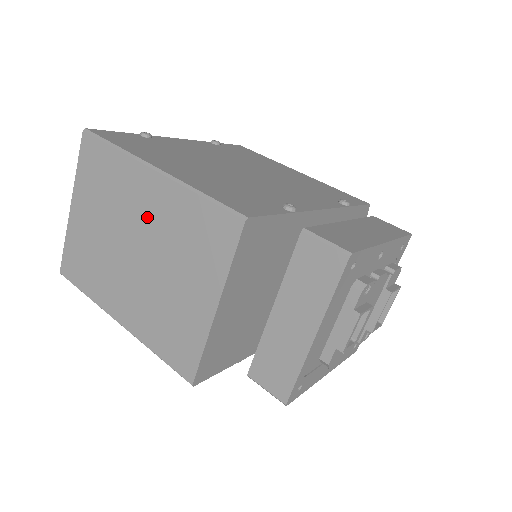
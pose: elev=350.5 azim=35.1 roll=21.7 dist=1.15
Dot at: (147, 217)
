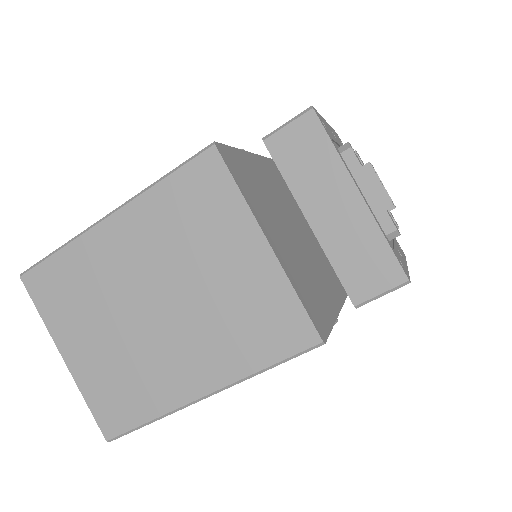
Dot at: (138, 261)
